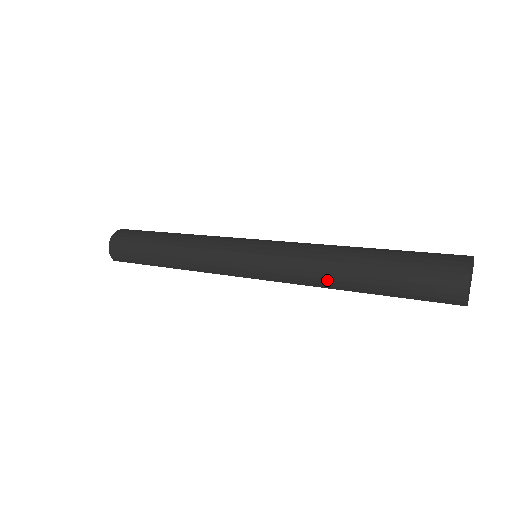
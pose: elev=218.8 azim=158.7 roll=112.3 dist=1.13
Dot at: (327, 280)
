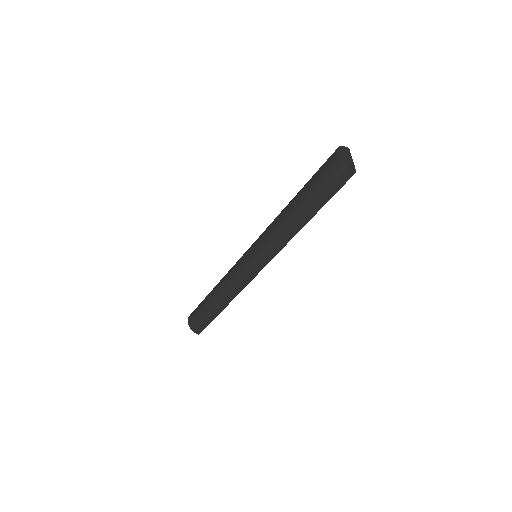
Dot at: (290, 230)
